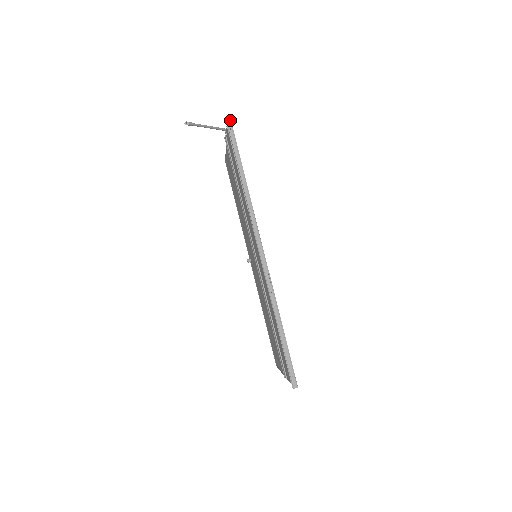
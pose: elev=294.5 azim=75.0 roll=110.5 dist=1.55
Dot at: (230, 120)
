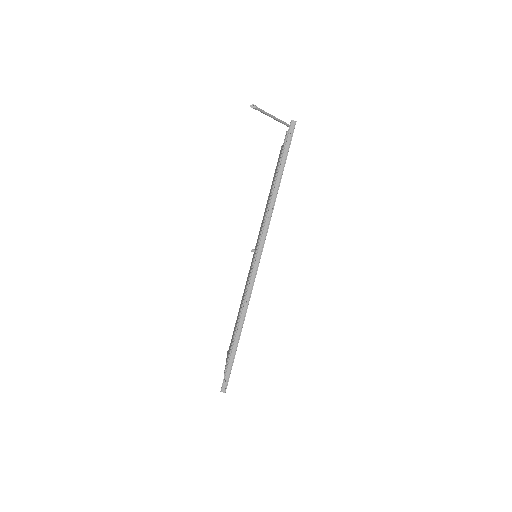
Dot at: (295, 124)
